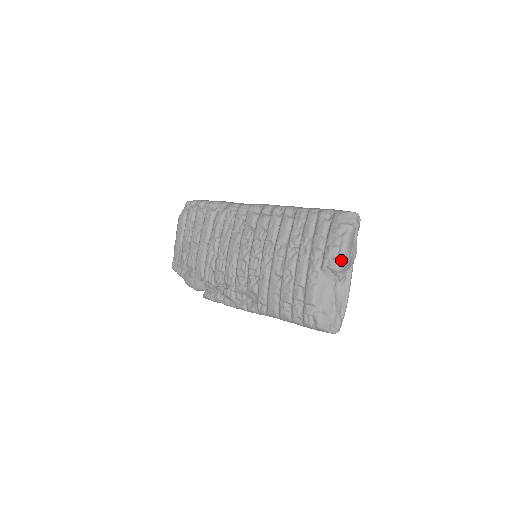
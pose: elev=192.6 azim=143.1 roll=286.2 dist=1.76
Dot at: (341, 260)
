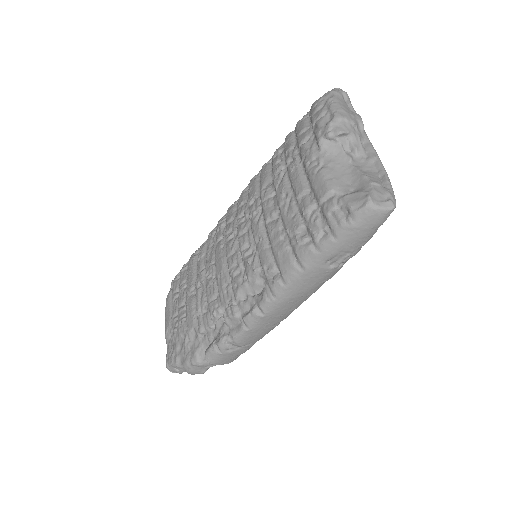
Dot at: (337, 118)
